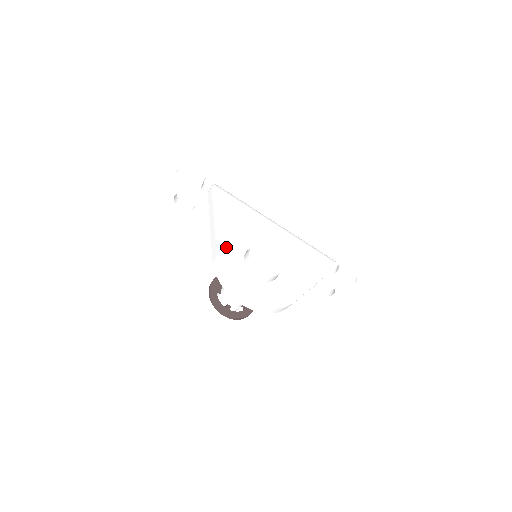
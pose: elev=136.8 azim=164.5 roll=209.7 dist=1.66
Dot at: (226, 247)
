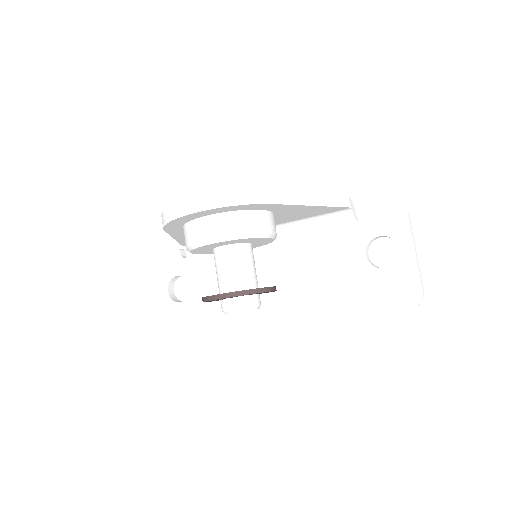
Dot at: occluded
